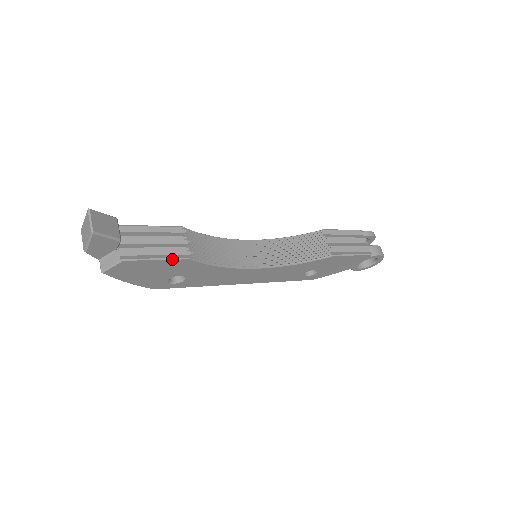
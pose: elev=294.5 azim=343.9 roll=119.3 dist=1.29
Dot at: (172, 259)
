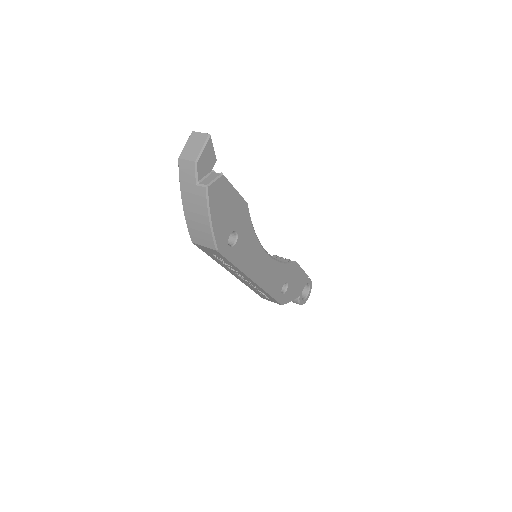
Dot at: (241, 196)
